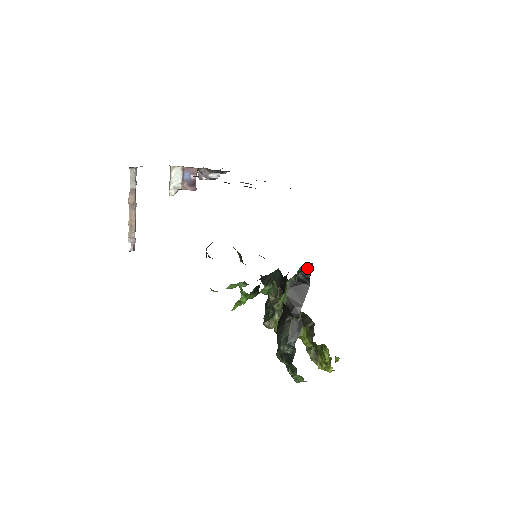
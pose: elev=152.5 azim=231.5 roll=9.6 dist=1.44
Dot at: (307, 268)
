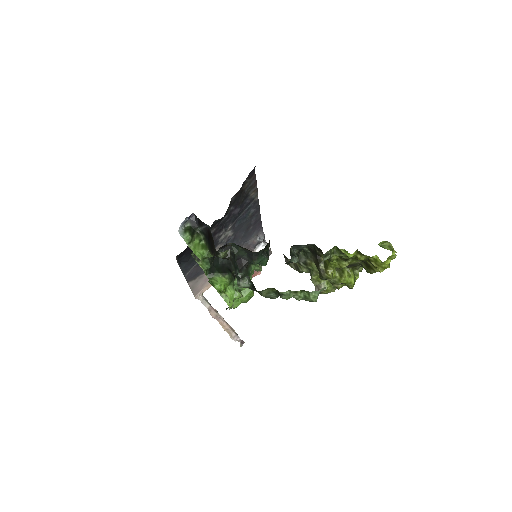
Dot at: (196, 220)
